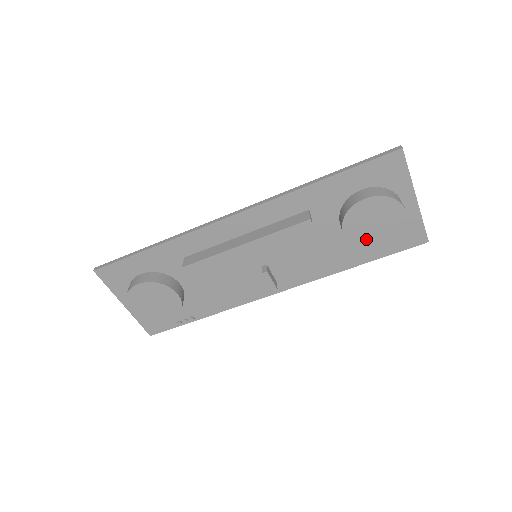
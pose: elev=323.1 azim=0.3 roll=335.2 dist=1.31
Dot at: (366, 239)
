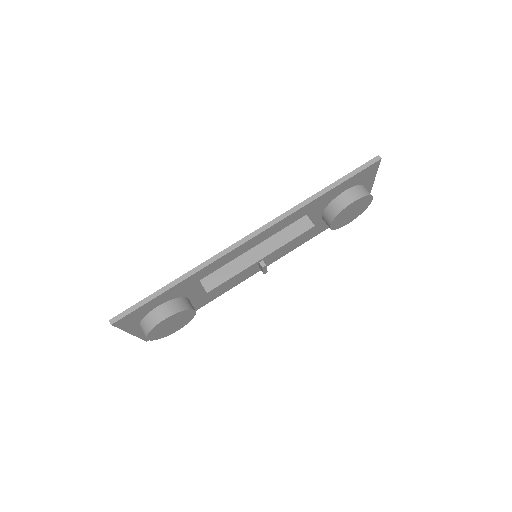
Dot at: (342, 223)
